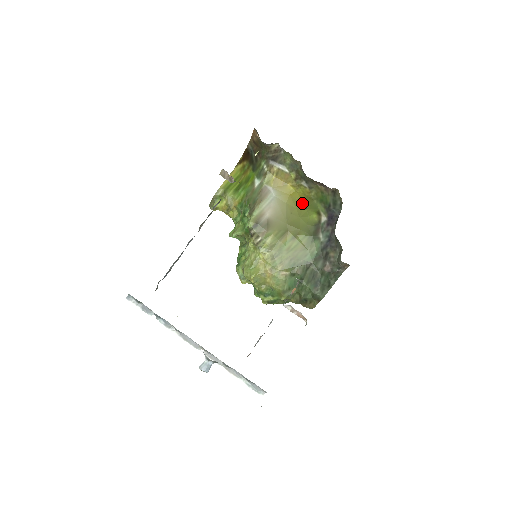
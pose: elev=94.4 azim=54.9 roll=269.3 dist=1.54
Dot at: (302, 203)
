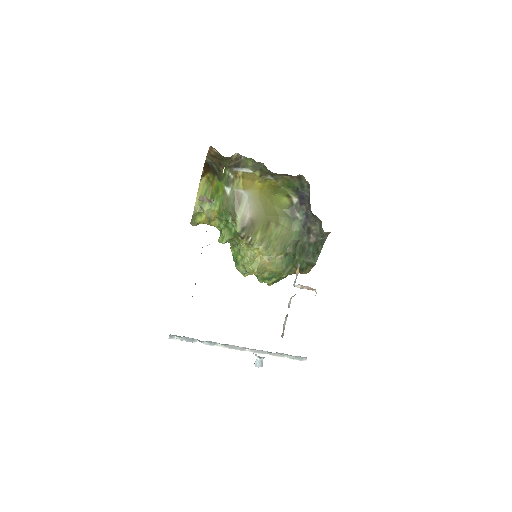
Dot at: (270, 191)
